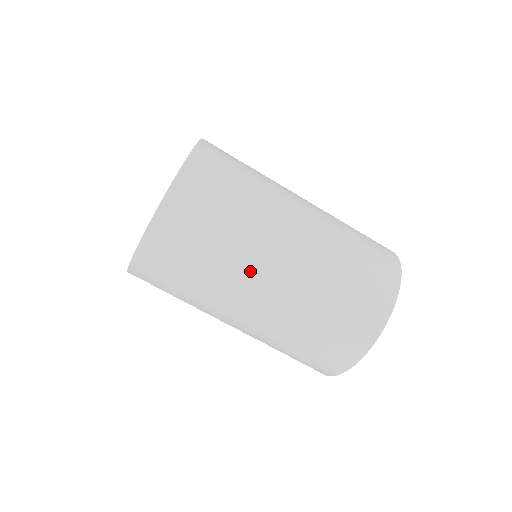
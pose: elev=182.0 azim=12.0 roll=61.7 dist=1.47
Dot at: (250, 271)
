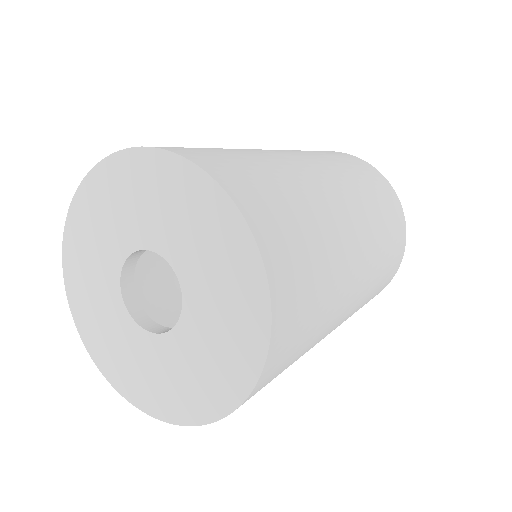
Dot at: (349, 272)
